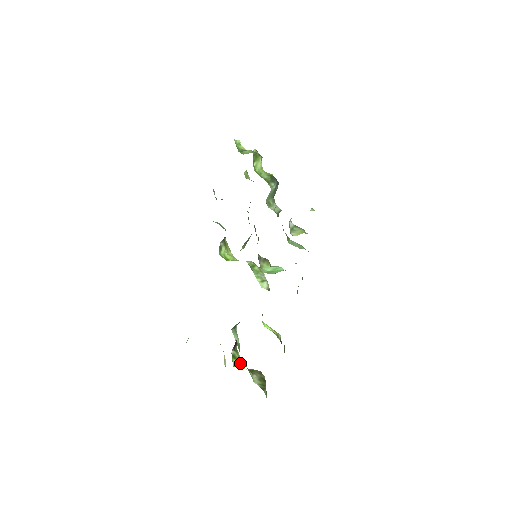
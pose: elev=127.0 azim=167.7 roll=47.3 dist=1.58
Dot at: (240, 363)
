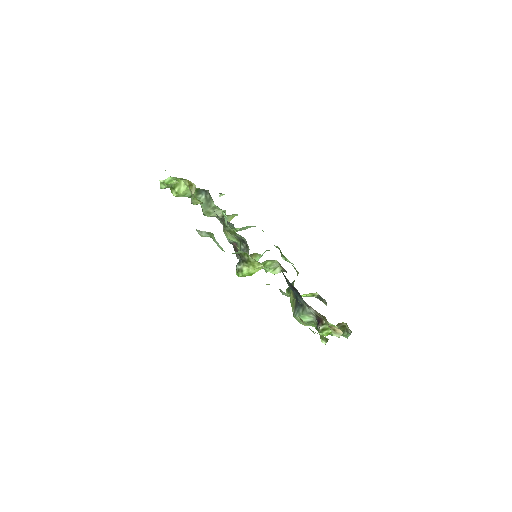
Dot at: occluded
